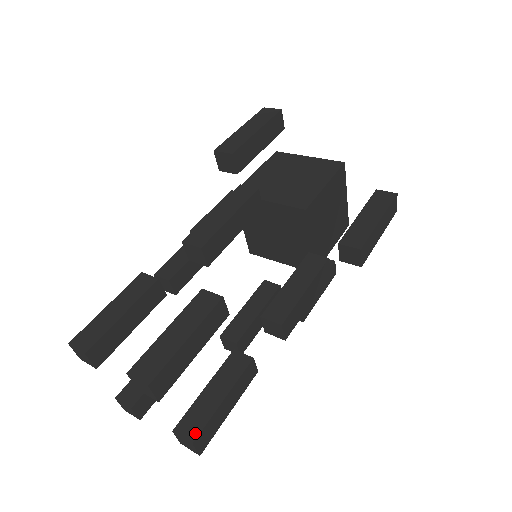
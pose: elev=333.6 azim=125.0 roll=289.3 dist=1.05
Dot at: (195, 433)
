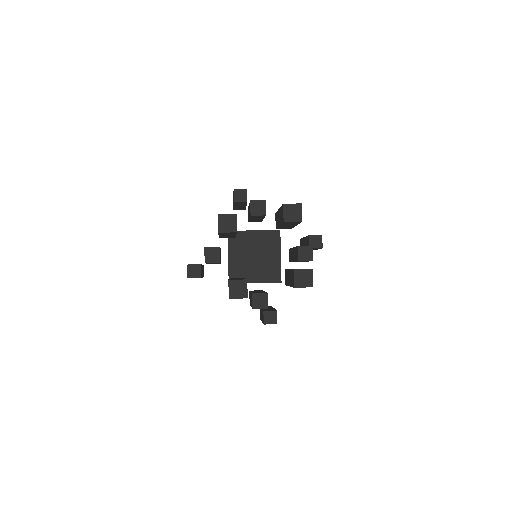
Dot at: occluded
